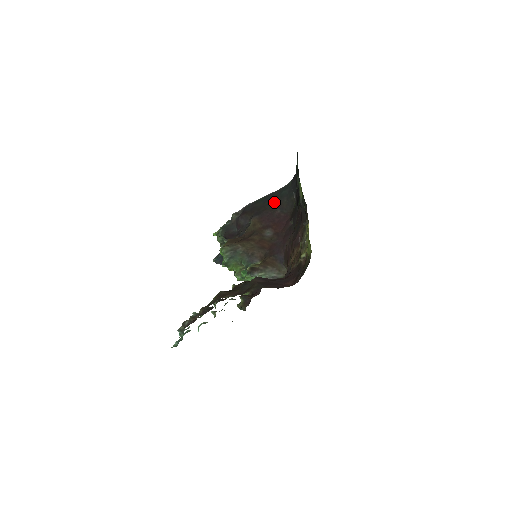
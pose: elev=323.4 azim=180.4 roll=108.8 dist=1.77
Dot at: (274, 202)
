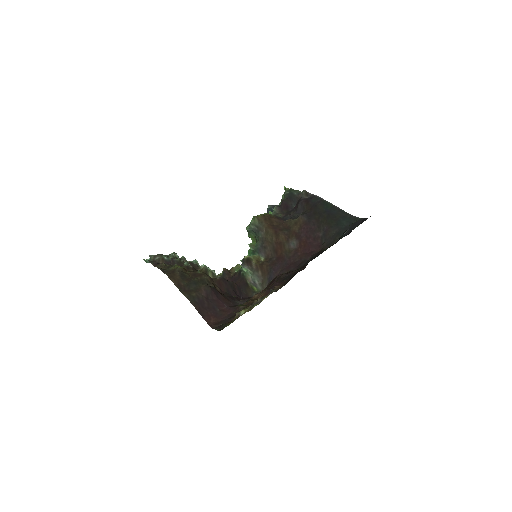
Dot at: (328, 222)
